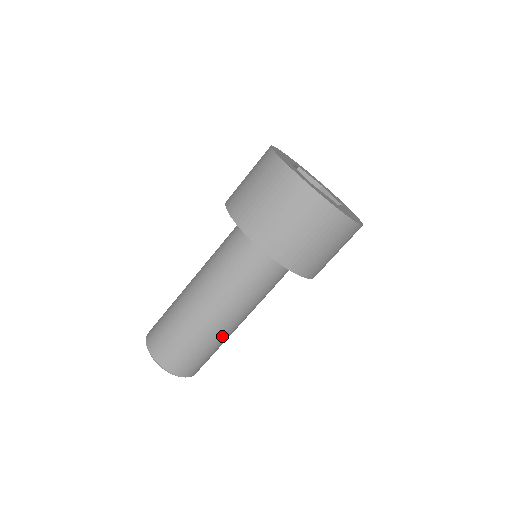
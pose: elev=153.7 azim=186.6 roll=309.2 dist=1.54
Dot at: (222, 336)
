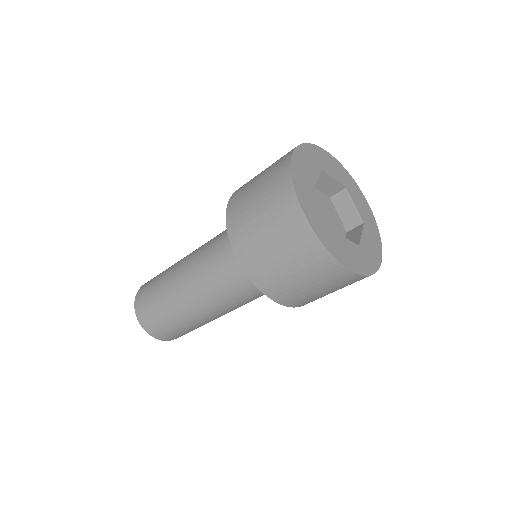
Dot at: occluded
